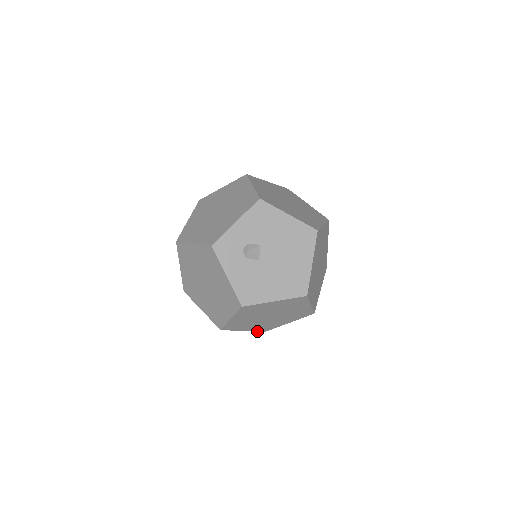
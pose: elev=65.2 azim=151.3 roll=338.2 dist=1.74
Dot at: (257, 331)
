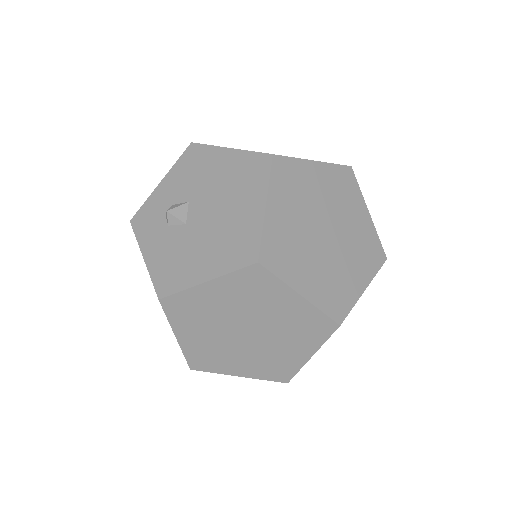
Dot at: (269, 379)
